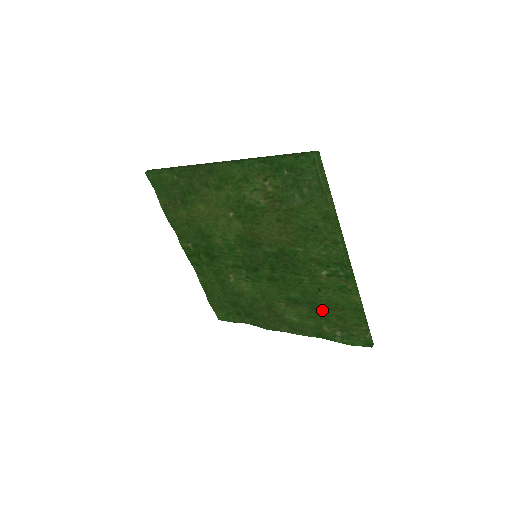
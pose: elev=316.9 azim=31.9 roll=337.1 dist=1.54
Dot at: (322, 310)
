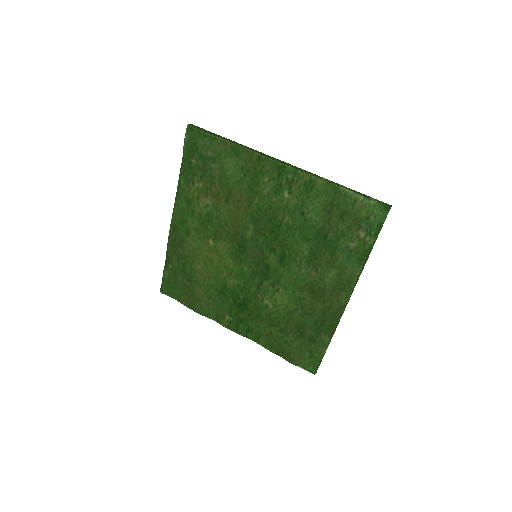
Dot at: (328, 231)
